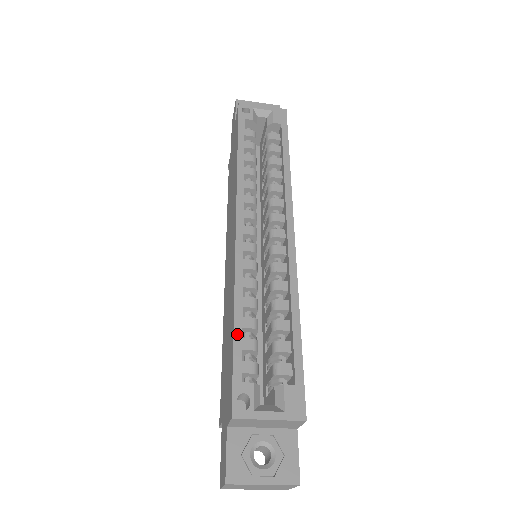
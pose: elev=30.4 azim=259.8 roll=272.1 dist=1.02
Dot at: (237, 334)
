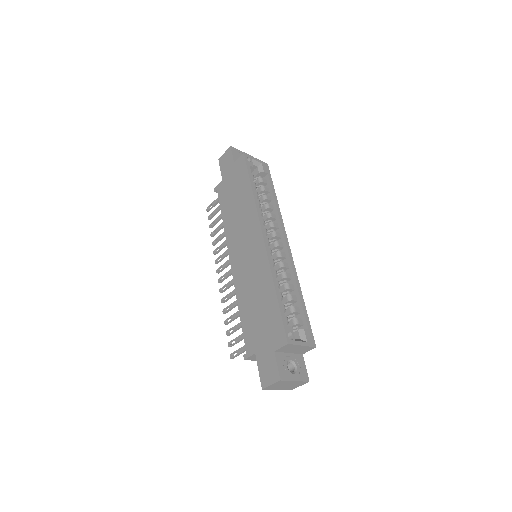
Dot at: (279, 300)
